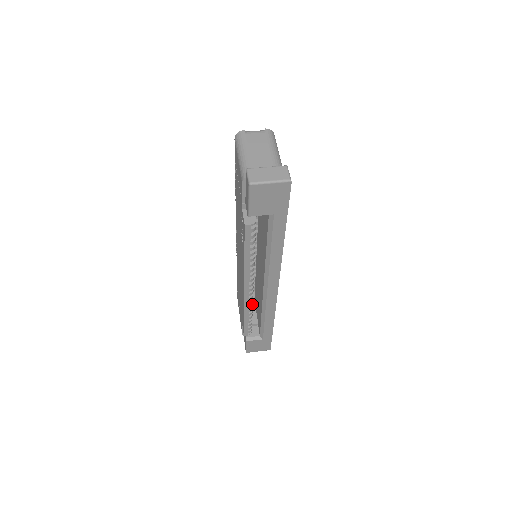
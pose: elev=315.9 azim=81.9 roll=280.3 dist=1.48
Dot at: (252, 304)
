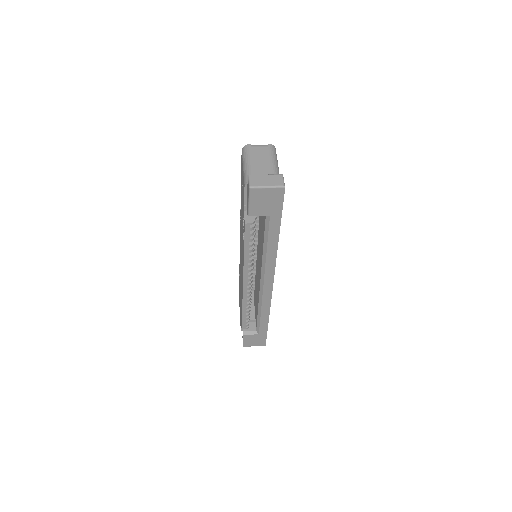
Dot at: (250, 299)
